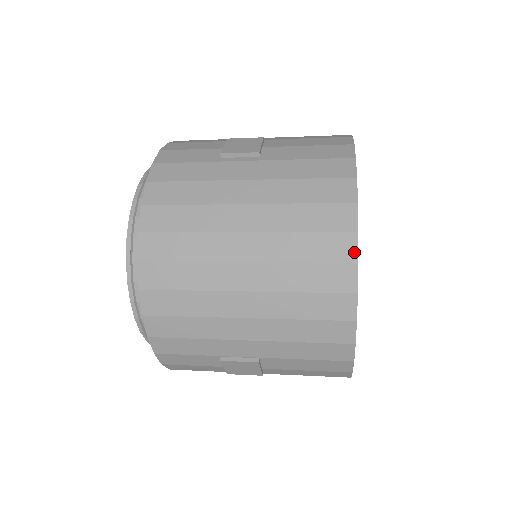
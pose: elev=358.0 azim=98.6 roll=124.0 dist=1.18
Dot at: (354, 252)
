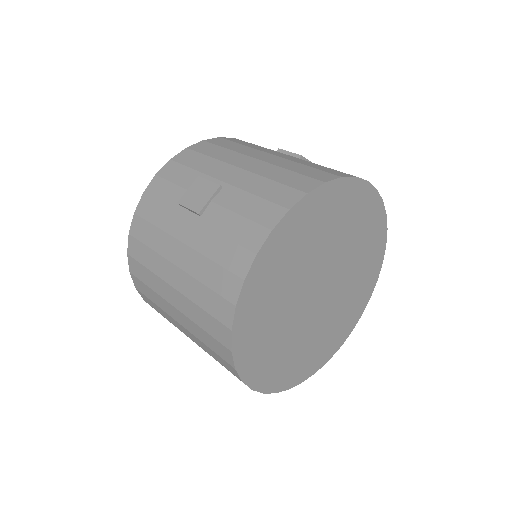
Dot at: (229, 343)
